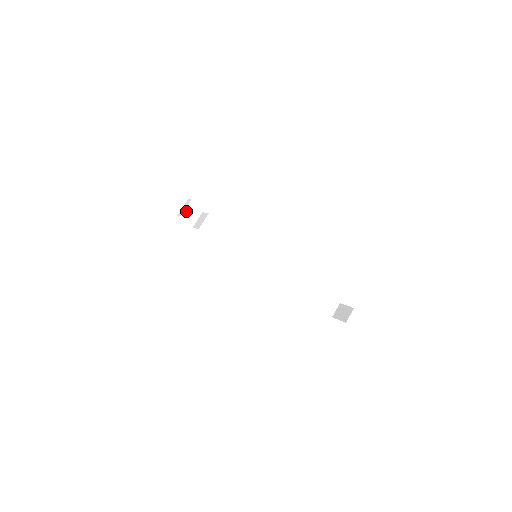
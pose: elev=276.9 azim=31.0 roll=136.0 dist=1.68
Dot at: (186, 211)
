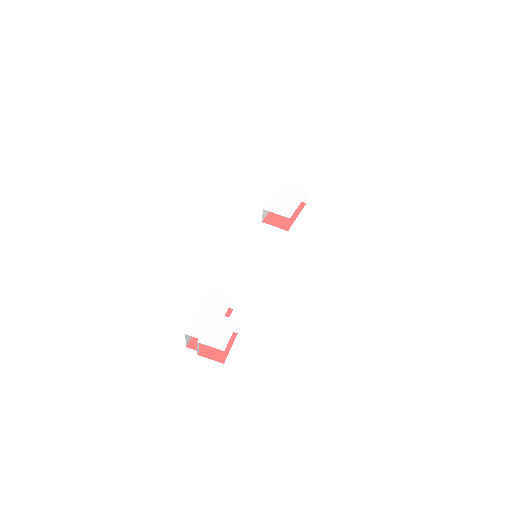
Dot at: occluded
